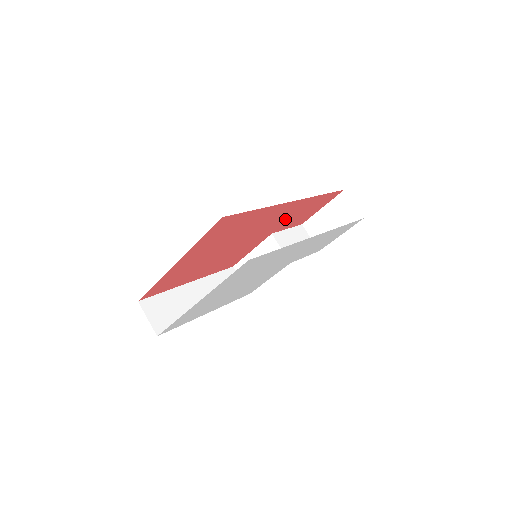
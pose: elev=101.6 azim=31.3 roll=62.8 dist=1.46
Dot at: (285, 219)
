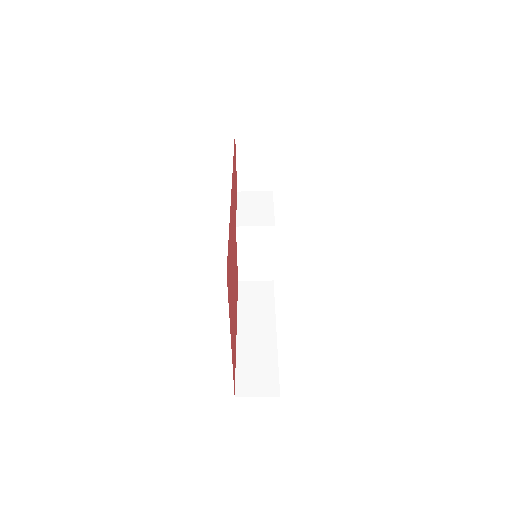
Dot at: (234, 206)
